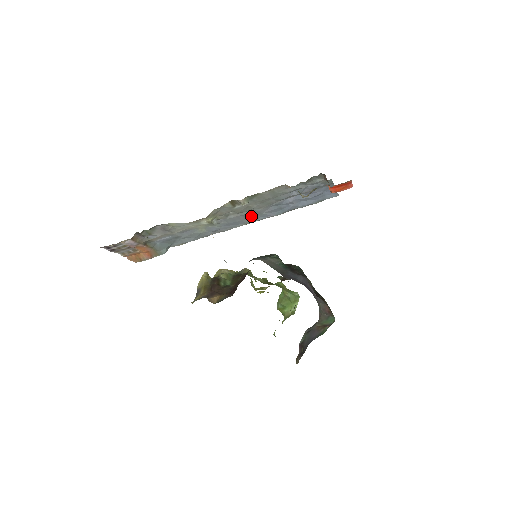
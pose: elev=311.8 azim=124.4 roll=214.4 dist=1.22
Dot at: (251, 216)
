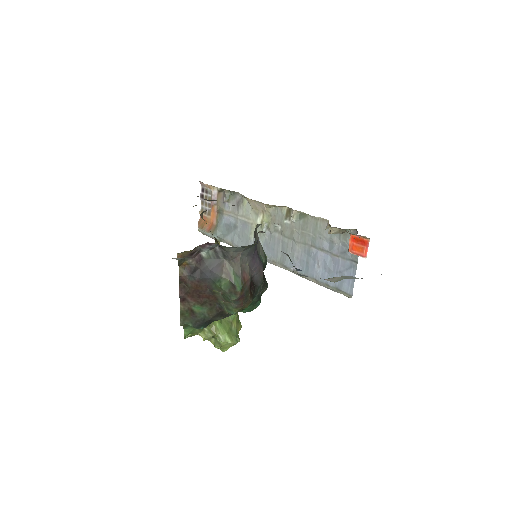
Dot at: (286, 252)
